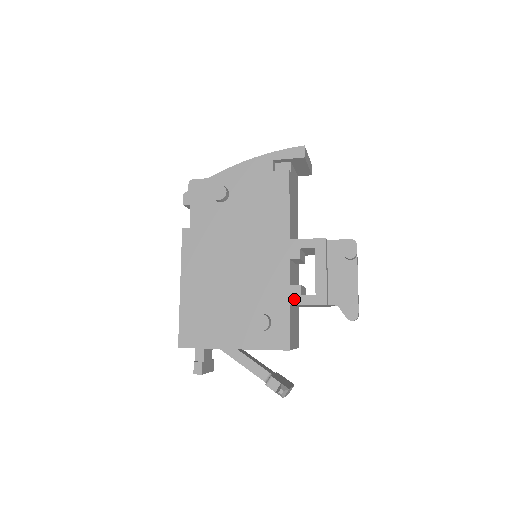
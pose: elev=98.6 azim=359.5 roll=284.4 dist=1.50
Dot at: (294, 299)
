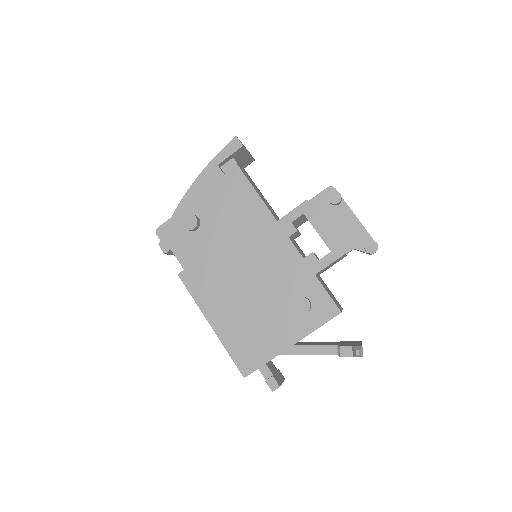
Dot at: (315, 267)
